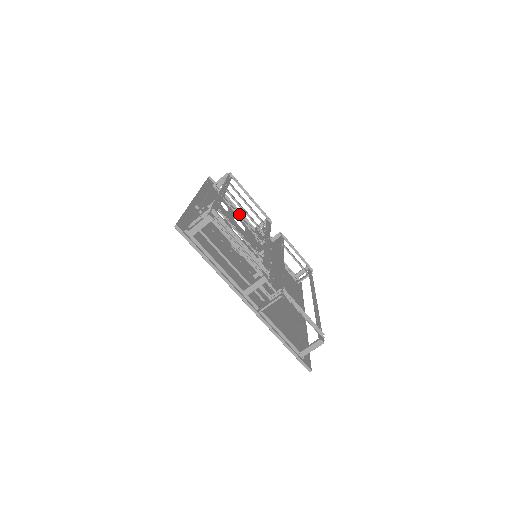
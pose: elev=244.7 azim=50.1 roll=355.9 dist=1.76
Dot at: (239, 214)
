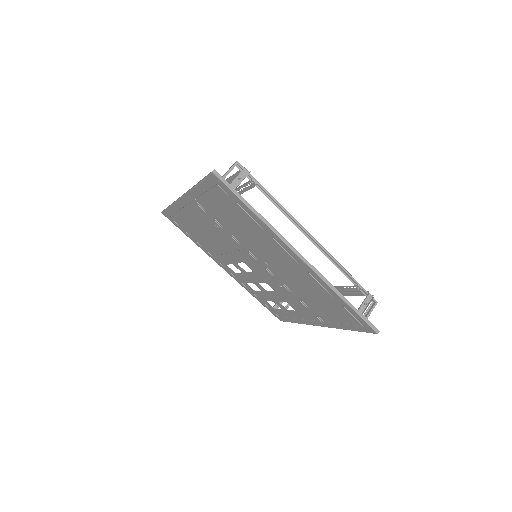
Dot at: occluded
